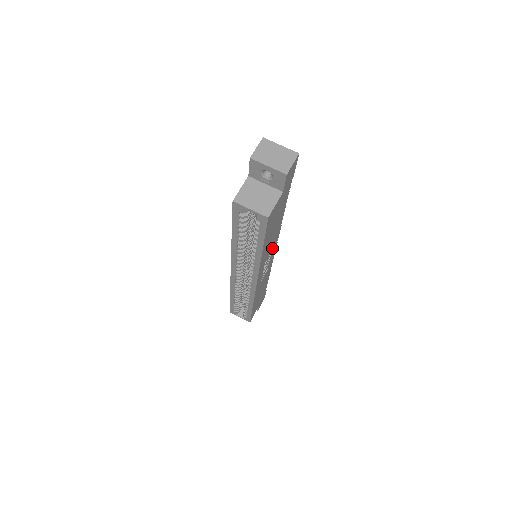
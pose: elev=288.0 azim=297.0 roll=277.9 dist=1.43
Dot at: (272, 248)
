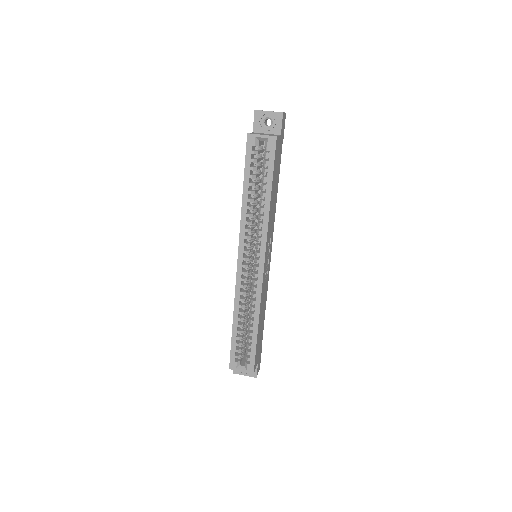
Dot at: (271, 234)
